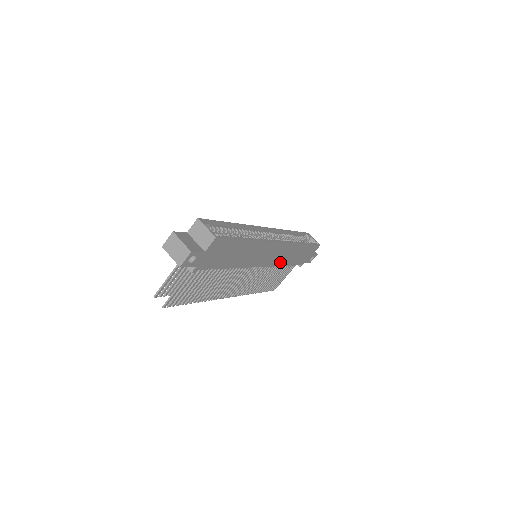
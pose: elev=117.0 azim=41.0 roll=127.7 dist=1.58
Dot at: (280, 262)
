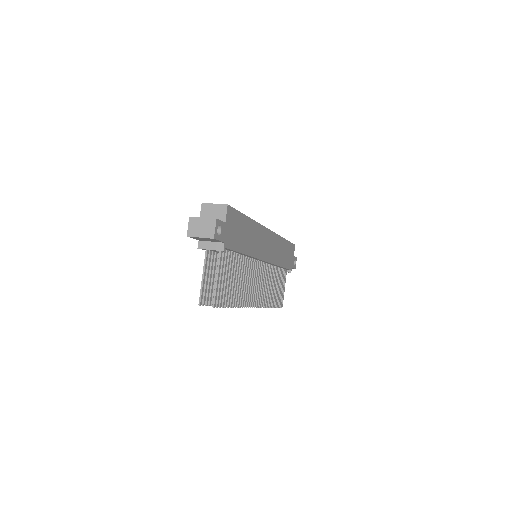
Dot at: (276, 260)
